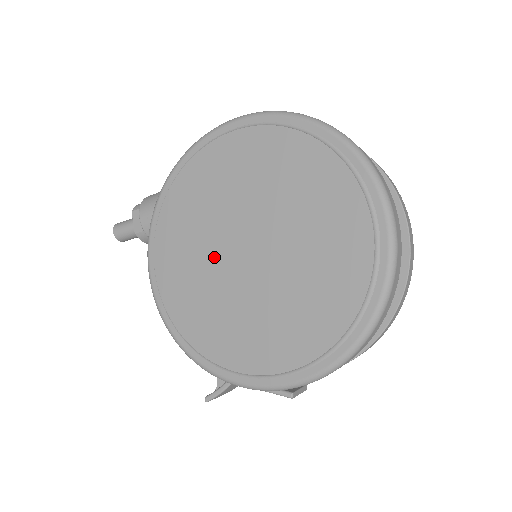
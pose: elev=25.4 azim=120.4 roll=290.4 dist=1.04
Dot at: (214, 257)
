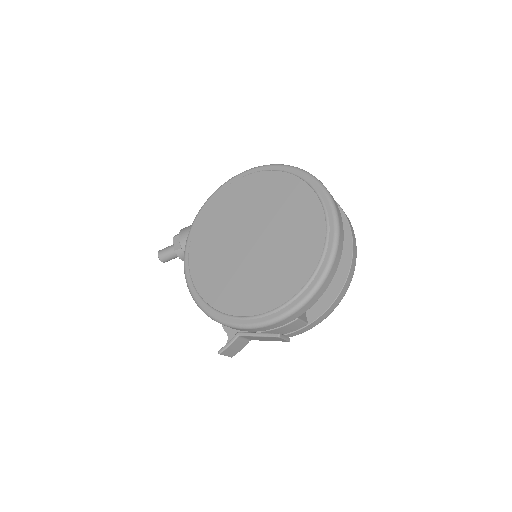
Dot at: (229, 248)
